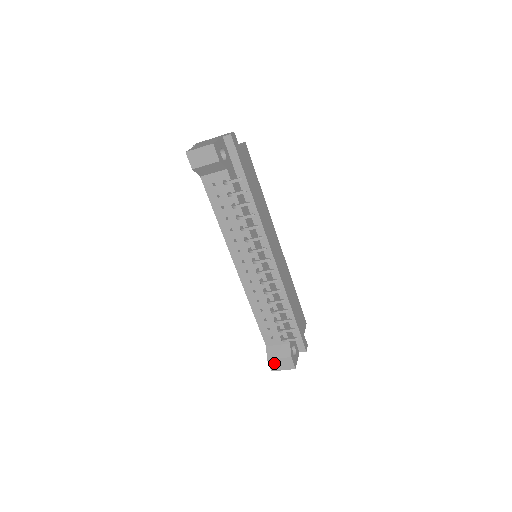
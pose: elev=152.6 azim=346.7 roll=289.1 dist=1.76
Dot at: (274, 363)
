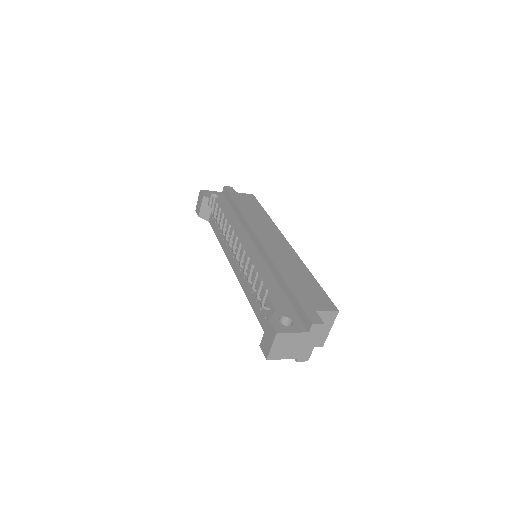
Dot at: (264, 344)
